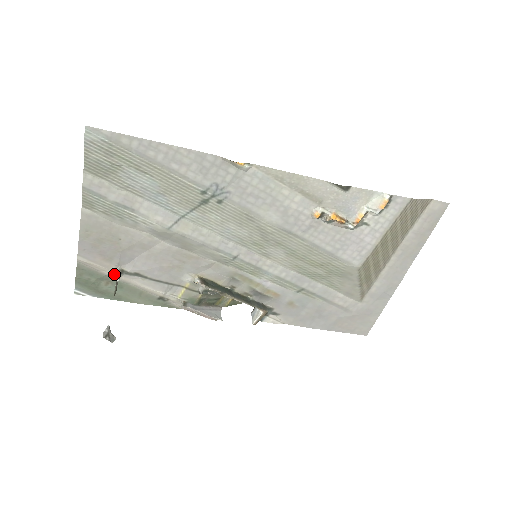
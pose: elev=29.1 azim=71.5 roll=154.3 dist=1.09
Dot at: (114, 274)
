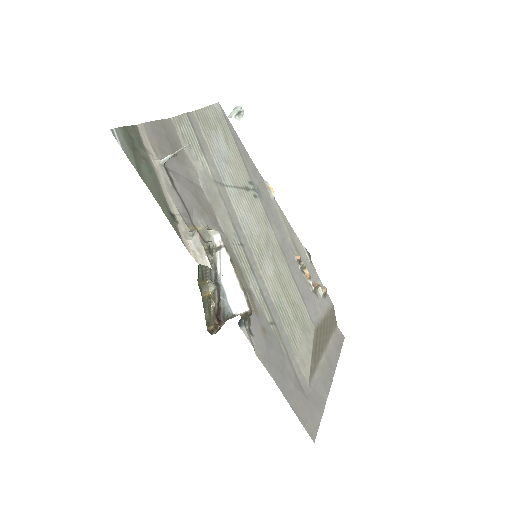
Dot at: (156, 160)
